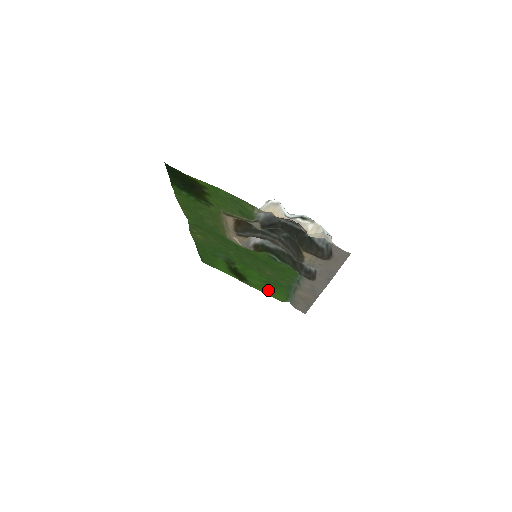
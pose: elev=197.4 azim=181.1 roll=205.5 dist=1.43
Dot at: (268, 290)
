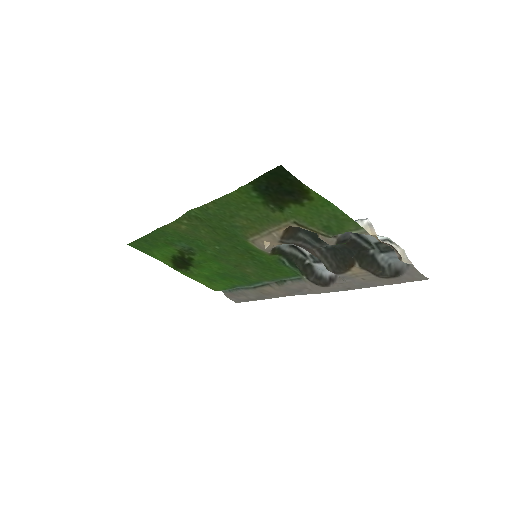
Dot at: (208, 280)
